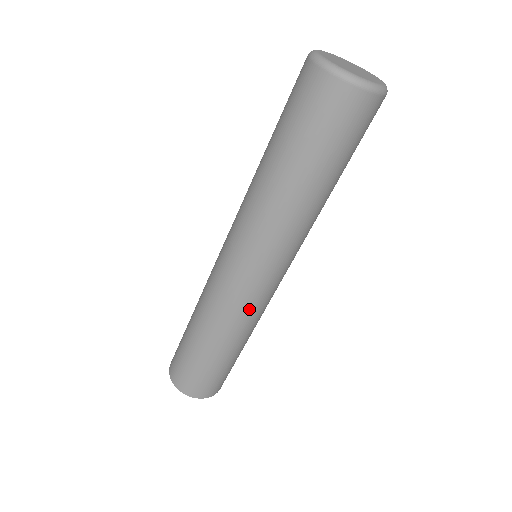
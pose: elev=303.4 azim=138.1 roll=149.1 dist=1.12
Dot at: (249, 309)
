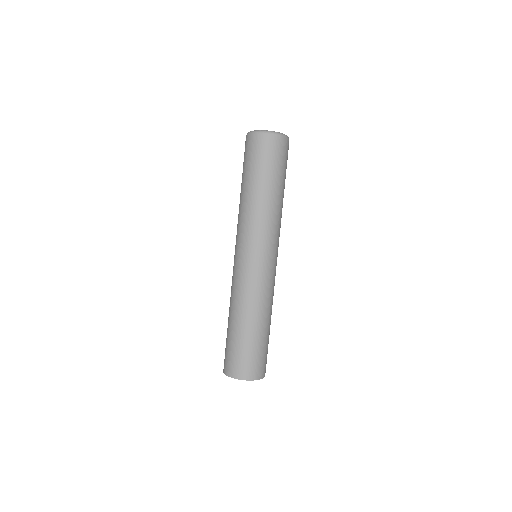
Dot at: (255, 284)
